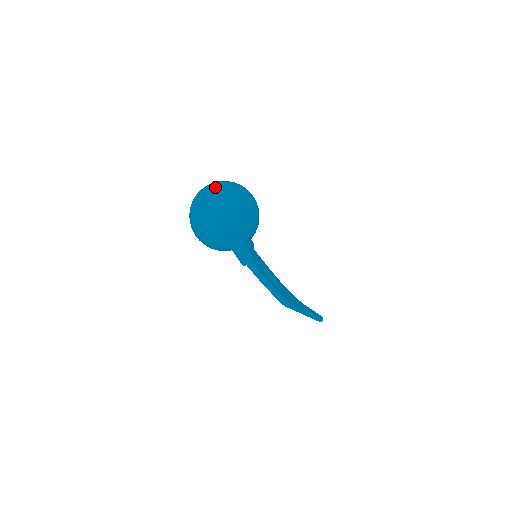
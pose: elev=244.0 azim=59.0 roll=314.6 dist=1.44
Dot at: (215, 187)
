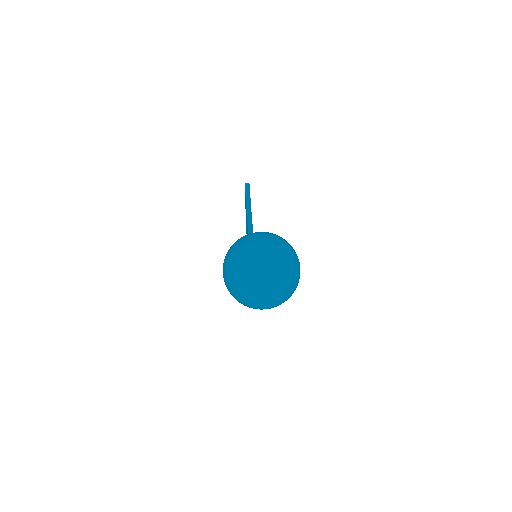
Dot at: (278, 282)
